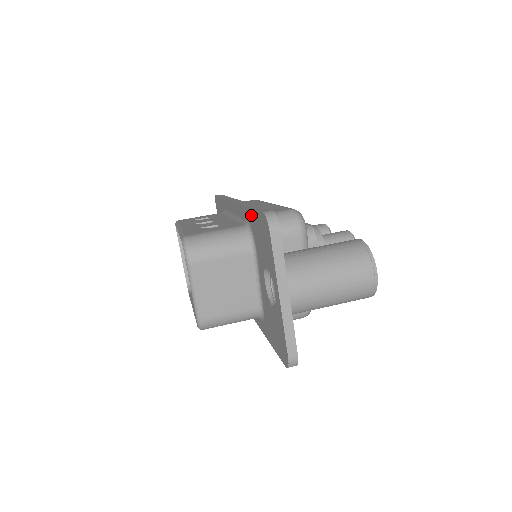
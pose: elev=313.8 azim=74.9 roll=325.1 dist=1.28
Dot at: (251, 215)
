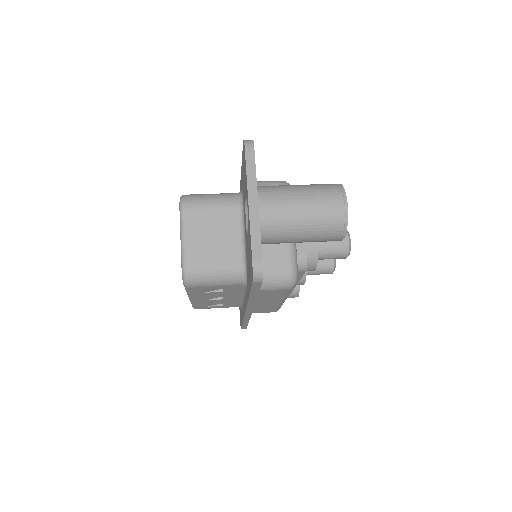
Dot at: (241, 173)
